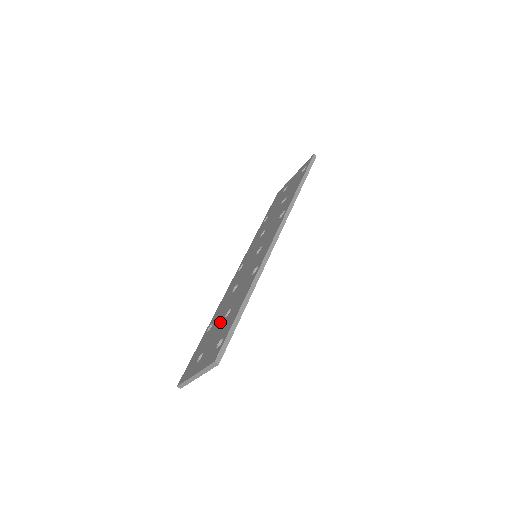
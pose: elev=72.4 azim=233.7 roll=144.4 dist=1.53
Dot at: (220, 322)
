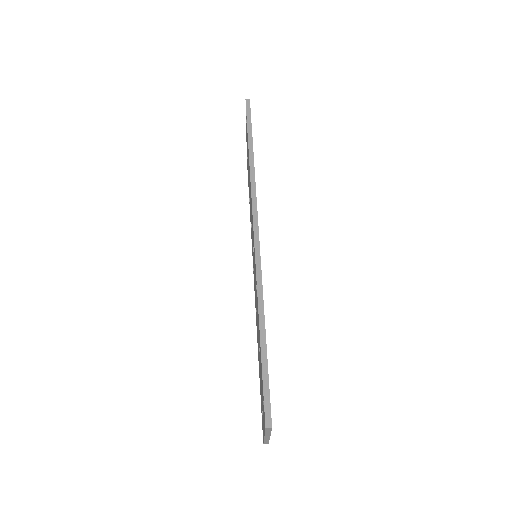
Dot at: (259, 358)
